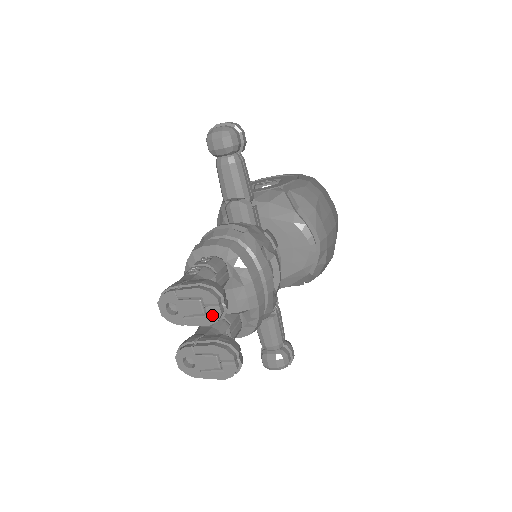
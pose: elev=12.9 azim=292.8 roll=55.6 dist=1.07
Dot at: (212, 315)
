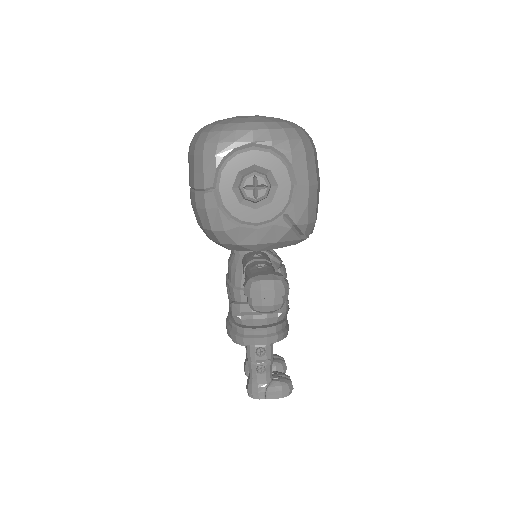
Dot at: occluded
